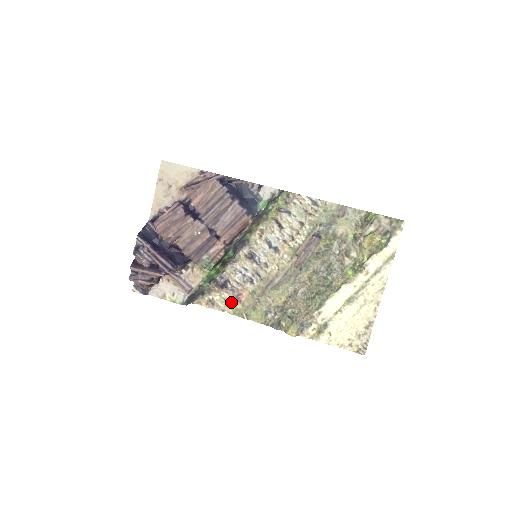
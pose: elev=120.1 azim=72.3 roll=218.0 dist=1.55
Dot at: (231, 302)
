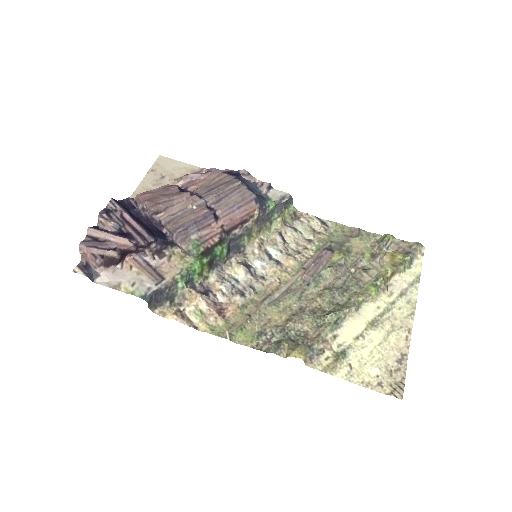
Dot at: (210, 316)
